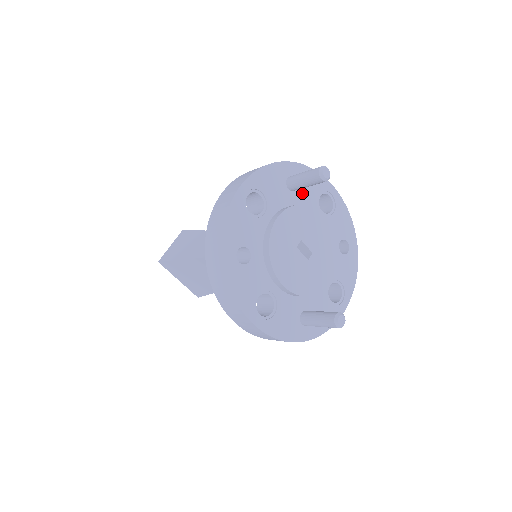
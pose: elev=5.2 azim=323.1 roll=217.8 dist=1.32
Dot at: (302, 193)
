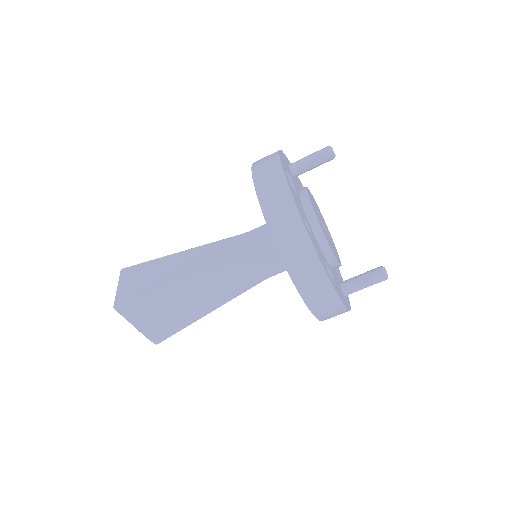
Dot at: (296, 181)
